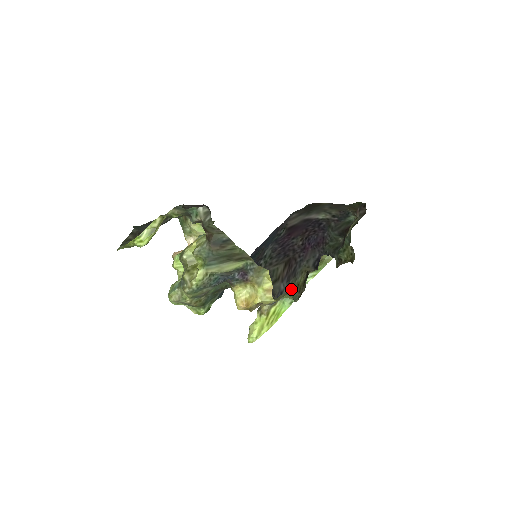
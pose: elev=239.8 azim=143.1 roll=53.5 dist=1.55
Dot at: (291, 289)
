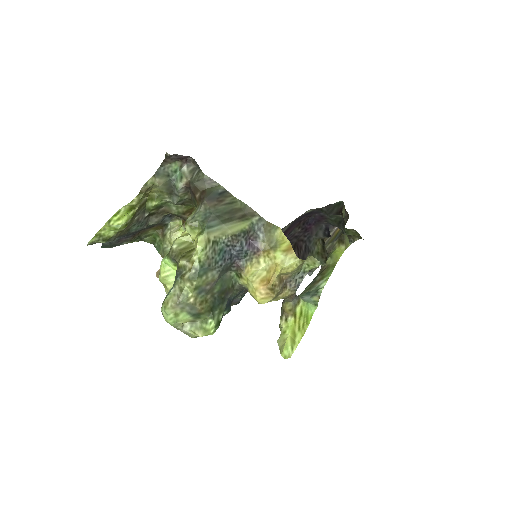
Dot at: occluded
